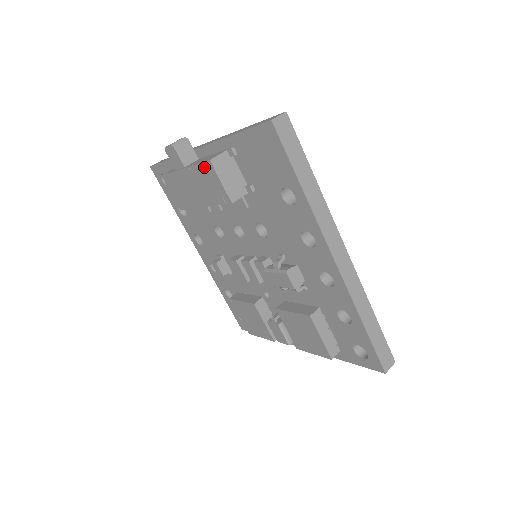
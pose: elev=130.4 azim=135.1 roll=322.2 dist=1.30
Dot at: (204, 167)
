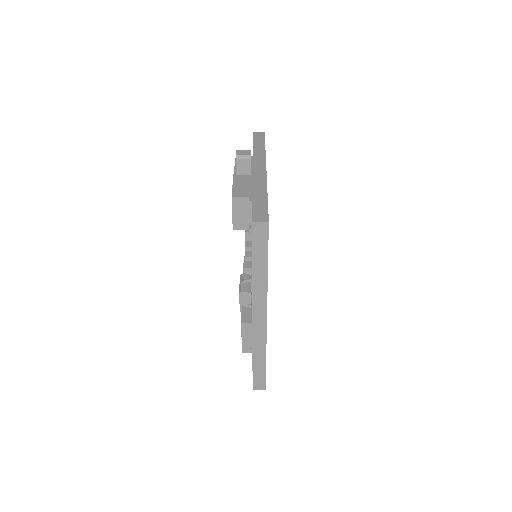
Dot at: occluded
